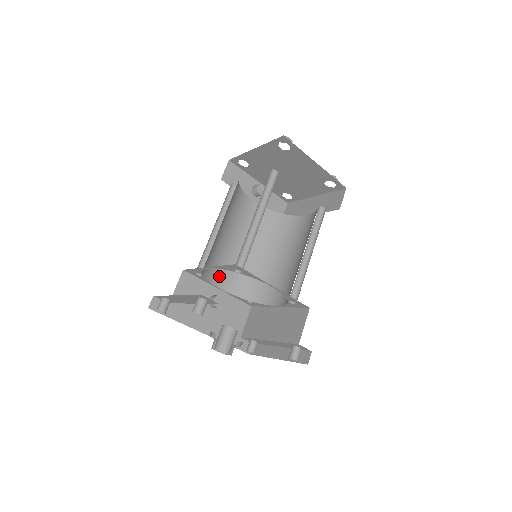
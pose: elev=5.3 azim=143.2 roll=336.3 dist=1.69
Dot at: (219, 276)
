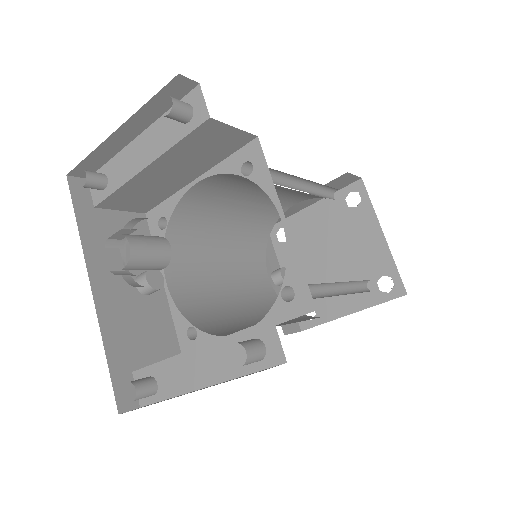
Dot at: (178, 271)
